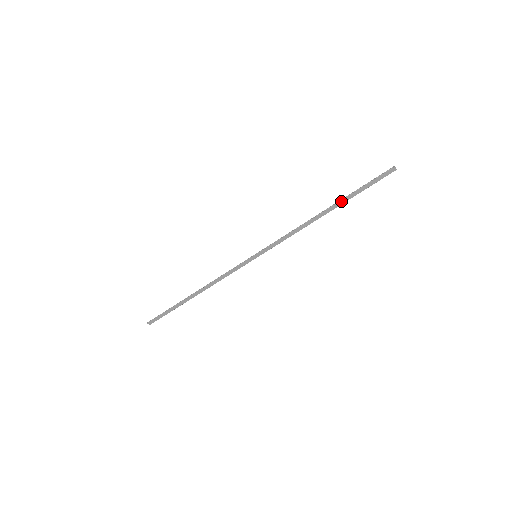
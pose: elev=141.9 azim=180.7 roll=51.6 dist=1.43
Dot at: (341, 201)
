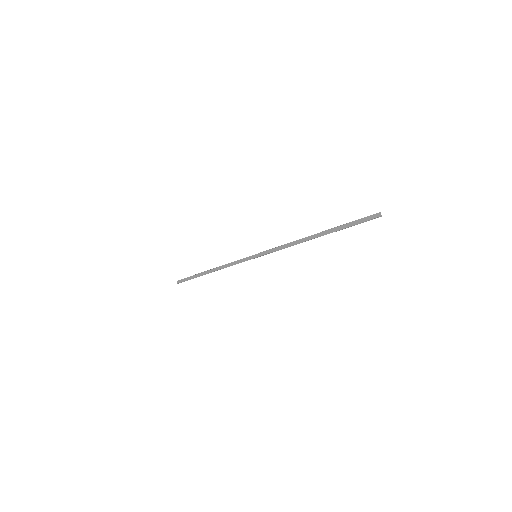
Dot at: (329, 230)
